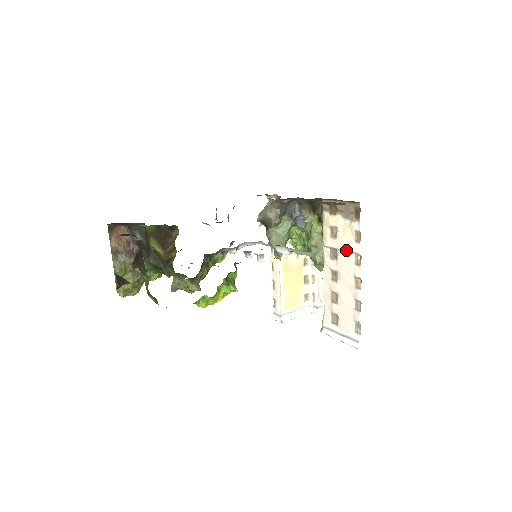
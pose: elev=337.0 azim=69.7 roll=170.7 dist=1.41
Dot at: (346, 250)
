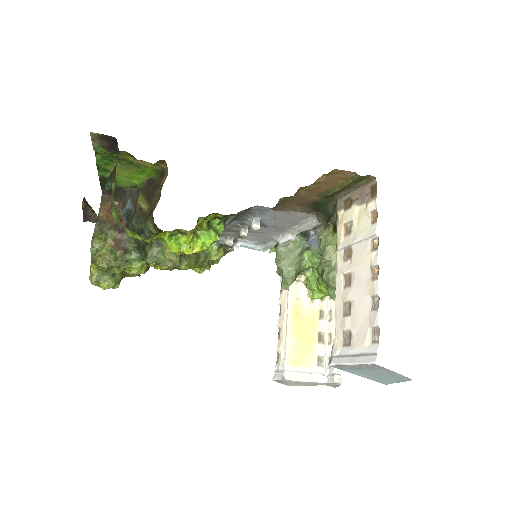
Dot at: (361, 238)
